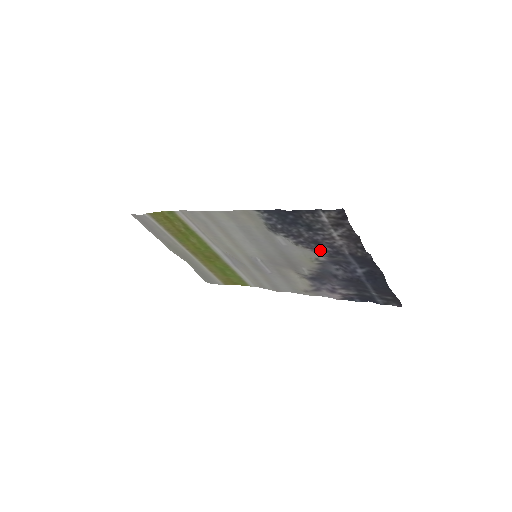
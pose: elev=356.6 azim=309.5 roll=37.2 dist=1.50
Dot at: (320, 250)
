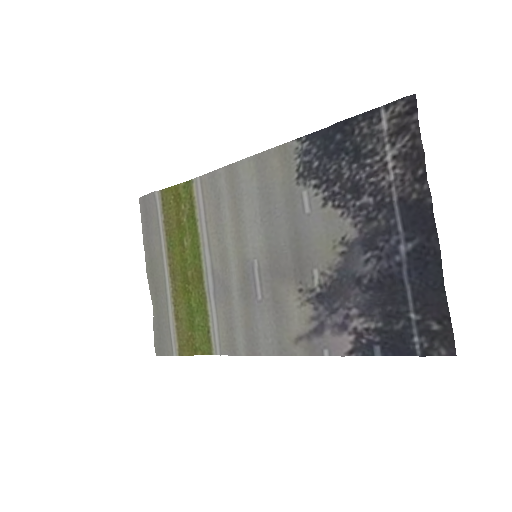
Dot at: (356, 208)
